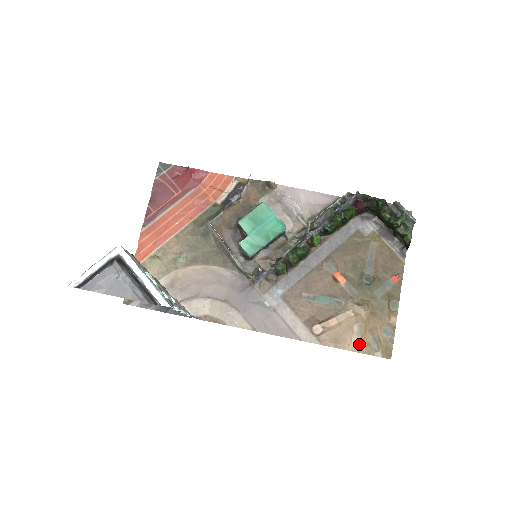
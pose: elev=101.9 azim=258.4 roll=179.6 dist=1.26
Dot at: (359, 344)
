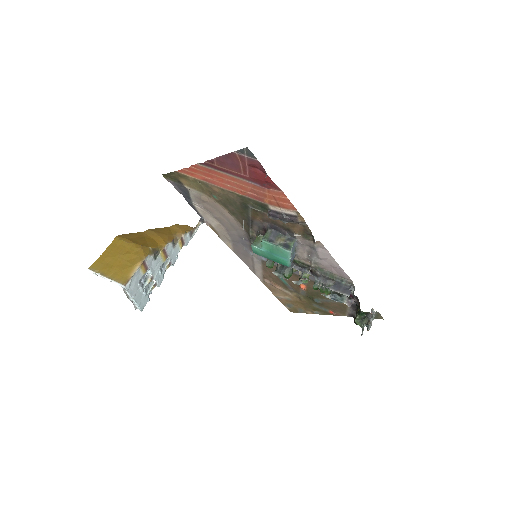
Dot at: (282, 299)
